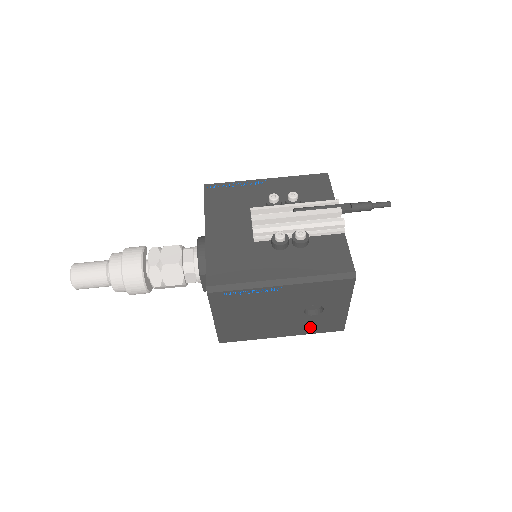
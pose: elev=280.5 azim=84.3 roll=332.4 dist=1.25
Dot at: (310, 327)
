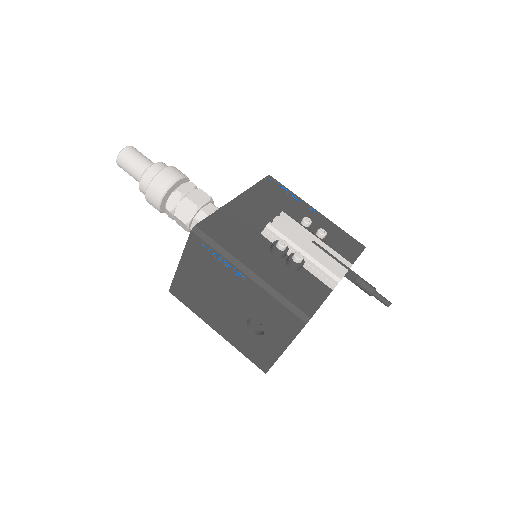
Dot at: (243, 343)
